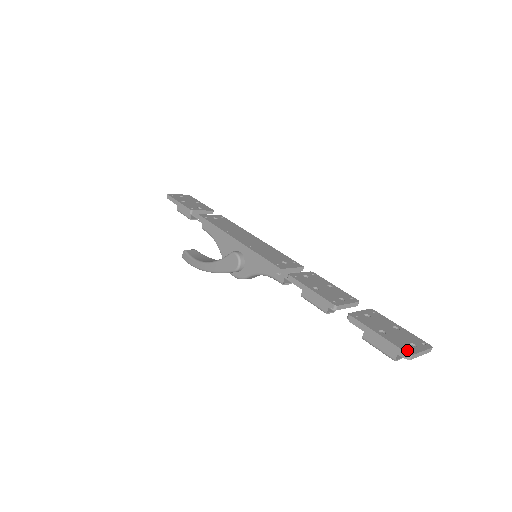
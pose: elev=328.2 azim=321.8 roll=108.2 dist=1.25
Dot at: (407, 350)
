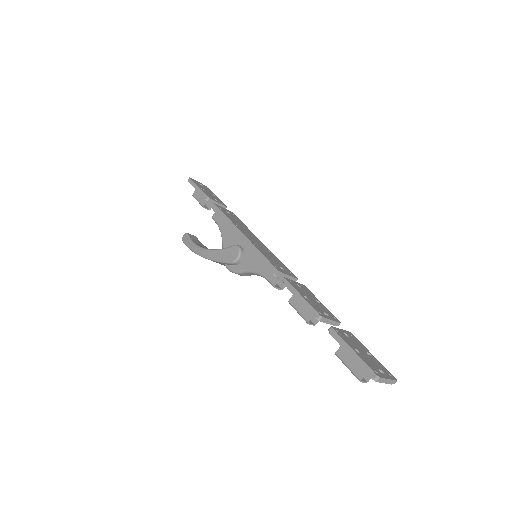
Dot at: (376, 373)
